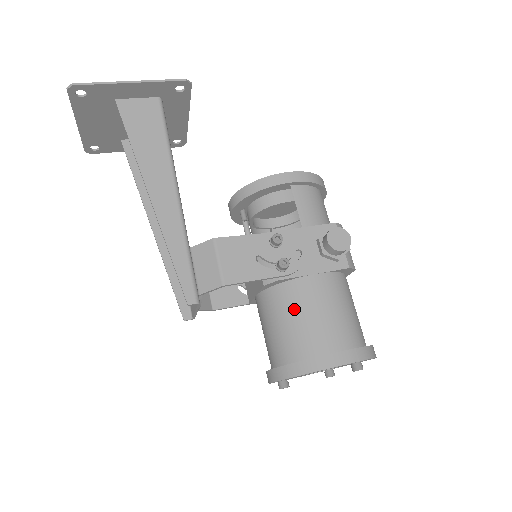
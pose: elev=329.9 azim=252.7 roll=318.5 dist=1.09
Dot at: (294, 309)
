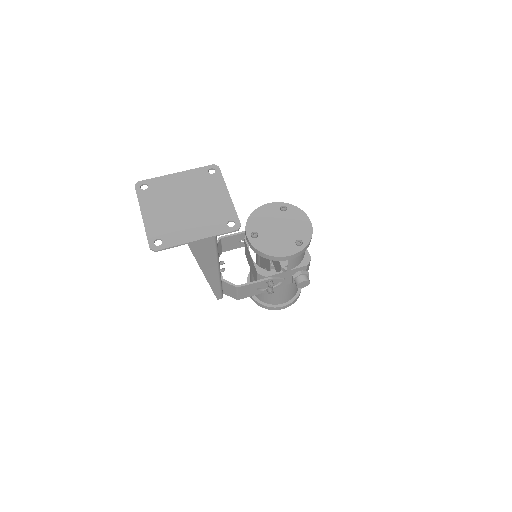
Dot at: occluded
